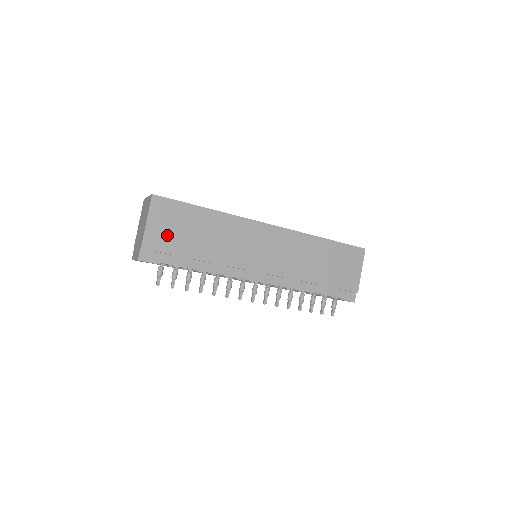
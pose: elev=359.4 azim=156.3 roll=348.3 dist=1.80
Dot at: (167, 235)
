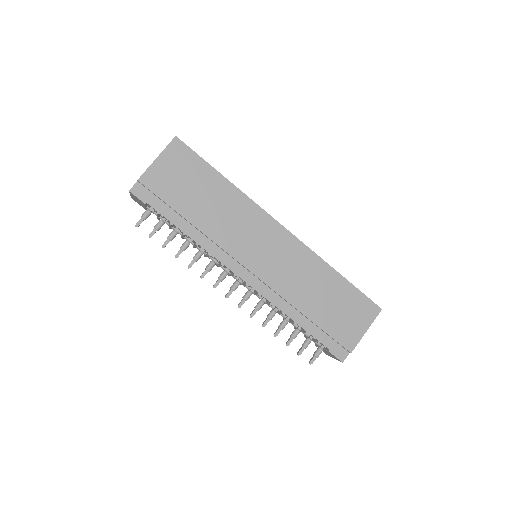
Dot at: (170, 181)
